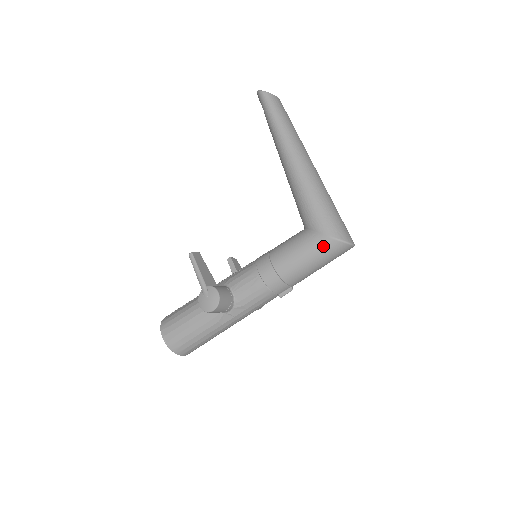
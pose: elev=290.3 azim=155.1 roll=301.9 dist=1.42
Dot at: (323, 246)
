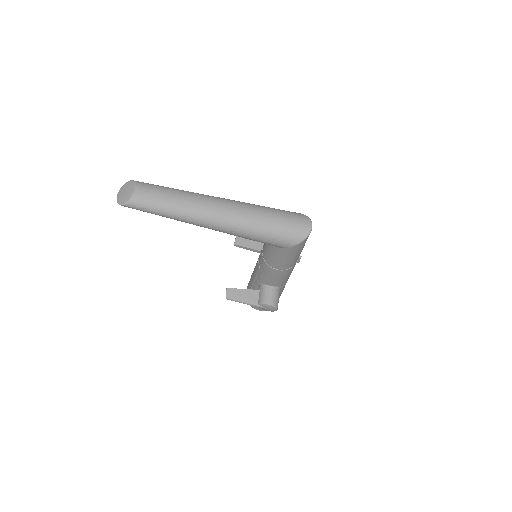
Dot at: (296, 250)
